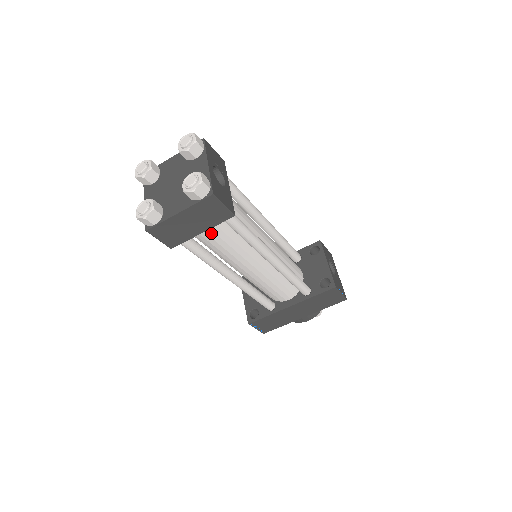
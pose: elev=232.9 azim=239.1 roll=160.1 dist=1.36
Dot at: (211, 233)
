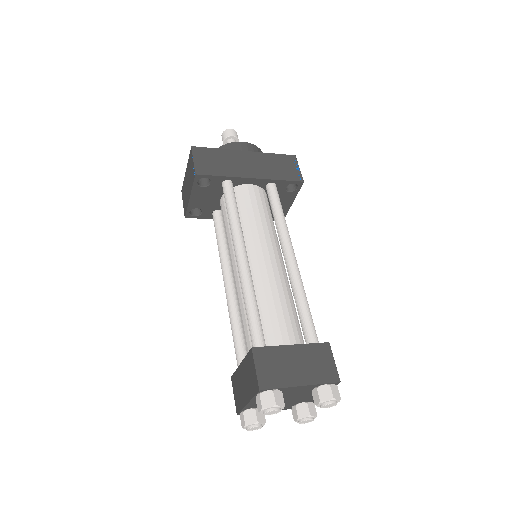
Dot at: occluded
